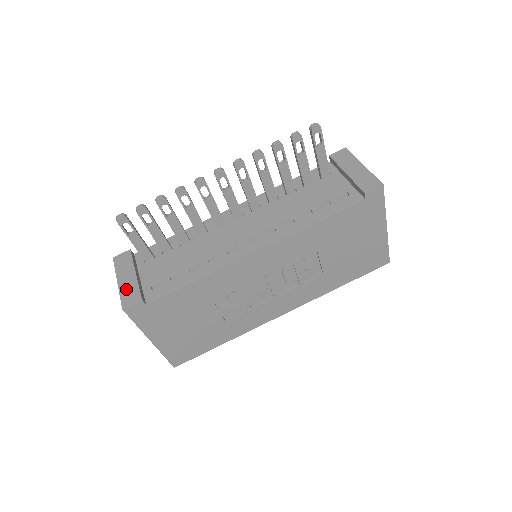
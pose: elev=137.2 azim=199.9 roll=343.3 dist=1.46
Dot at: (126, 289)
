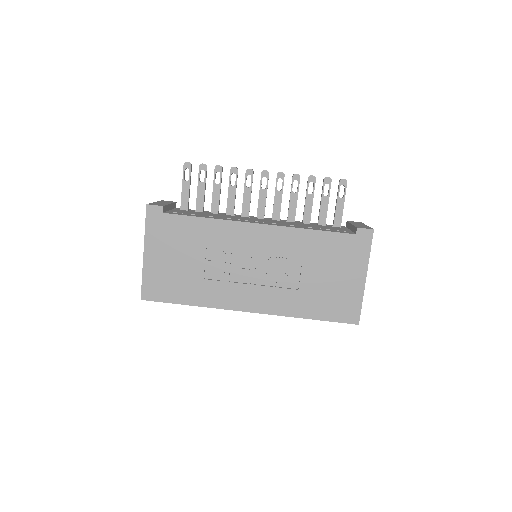
Dot at: (157, 203)
